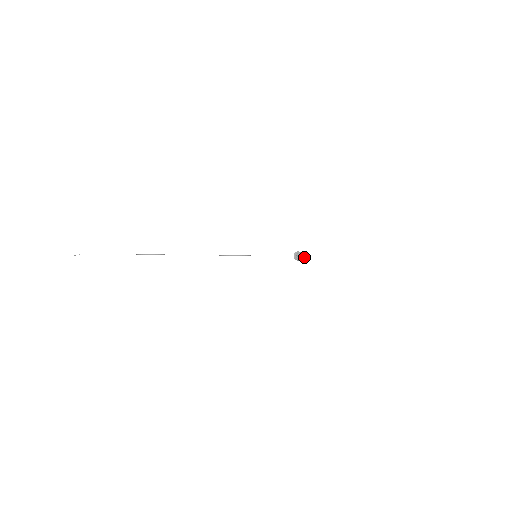
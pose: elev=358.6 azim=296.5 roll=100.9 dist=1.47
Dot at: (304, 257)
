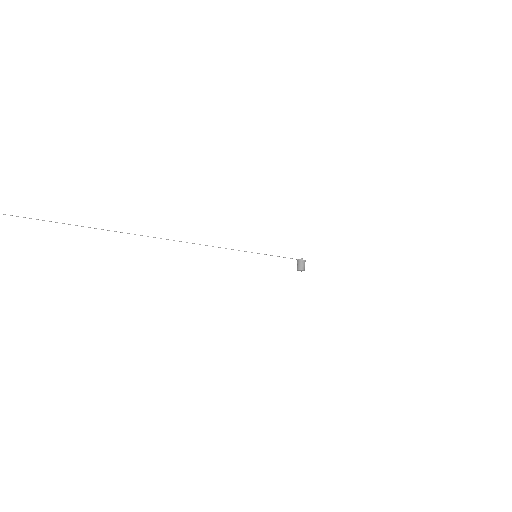
Dot at: (304, 269)
